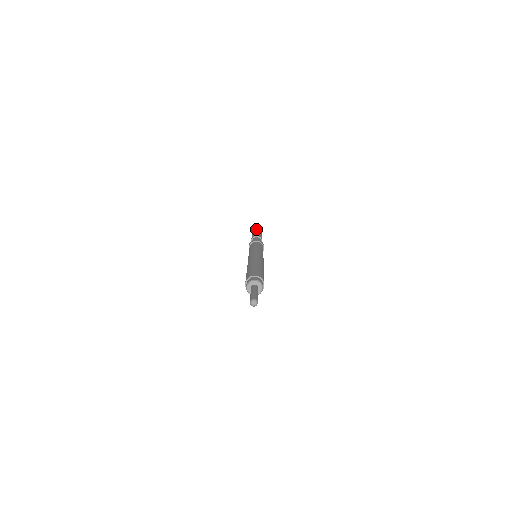
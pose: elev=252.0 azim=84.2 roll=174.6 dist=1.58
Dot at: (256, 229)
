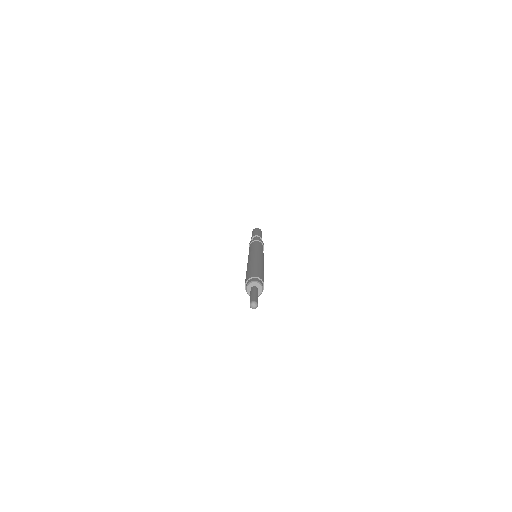
Dot at: (256, 228)
